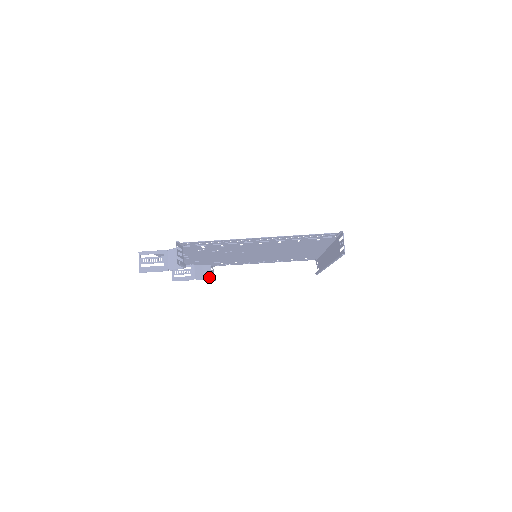
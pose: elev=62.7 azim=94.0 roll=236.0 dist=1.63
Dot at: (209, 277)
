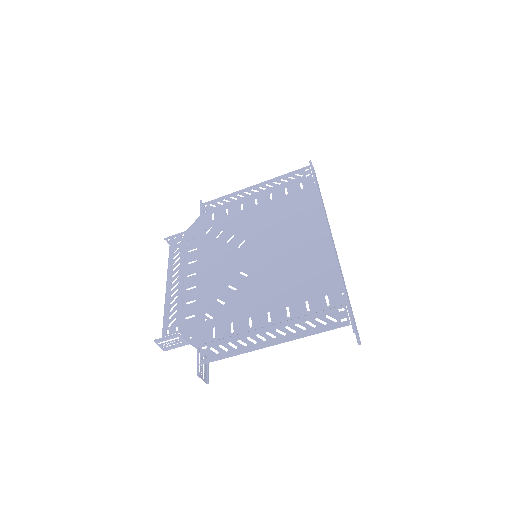
Dot at: occluded
